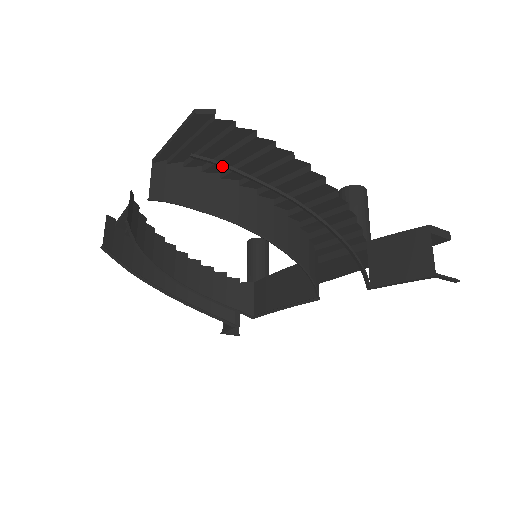
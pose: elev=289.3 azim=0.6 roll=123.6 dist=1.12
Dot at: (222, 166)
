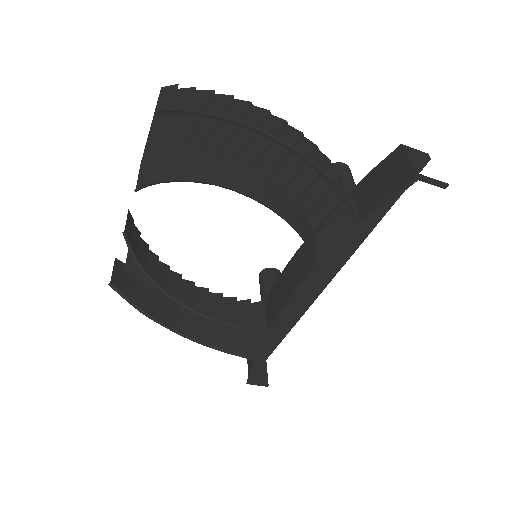
Dot at: (183, 111)
